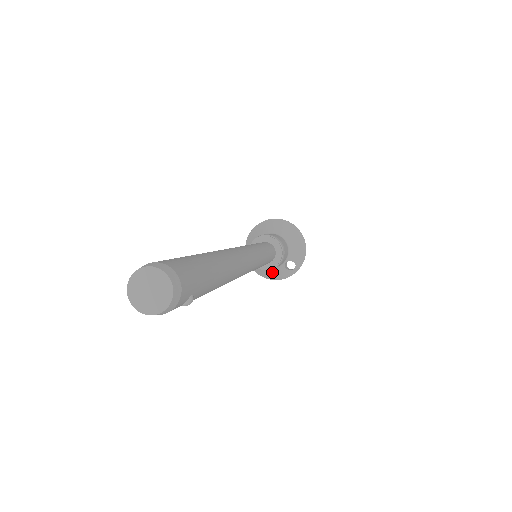
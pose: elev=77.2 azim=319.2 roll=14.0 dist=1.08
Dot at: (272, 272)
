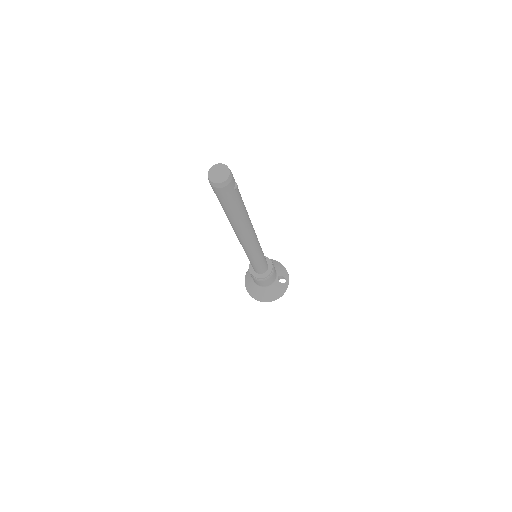
Dot at: (273, 290)
